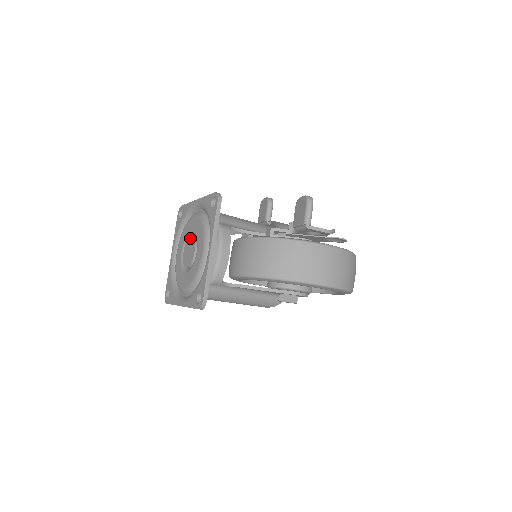
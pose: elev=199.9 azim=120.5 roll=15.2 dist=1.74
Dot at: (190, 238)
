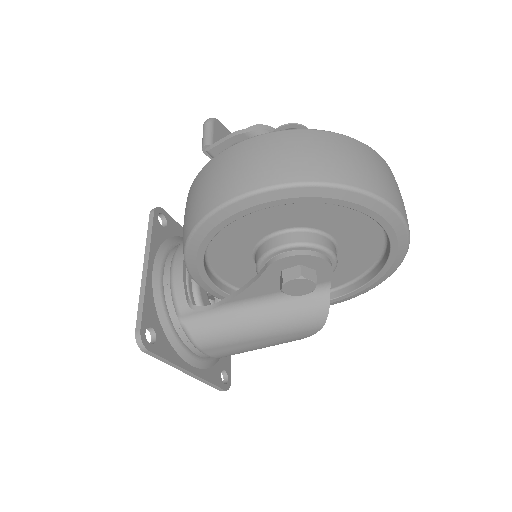
Dot at: occluded
